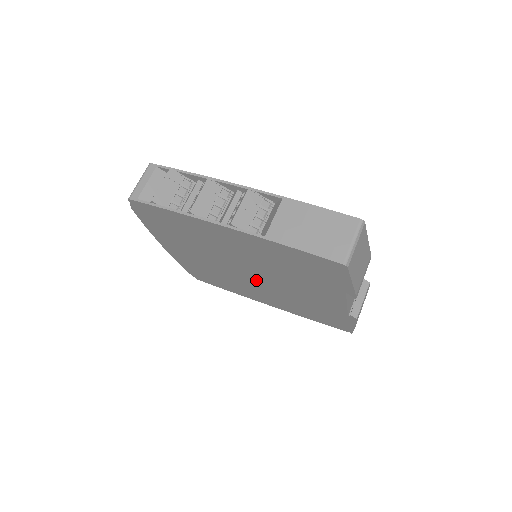
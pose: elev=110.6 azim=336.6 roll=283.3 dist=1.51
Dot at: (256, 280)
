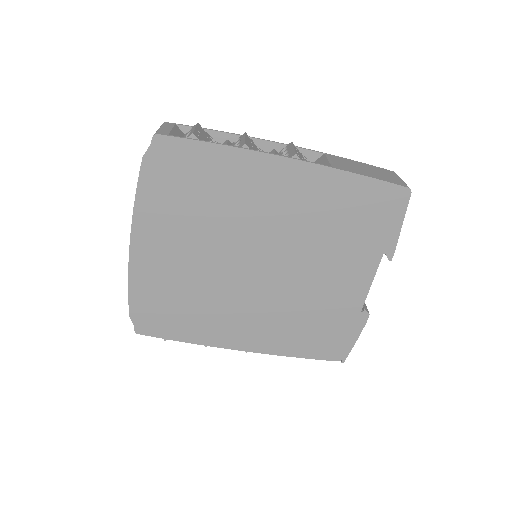
Dot at: (259, 282)
